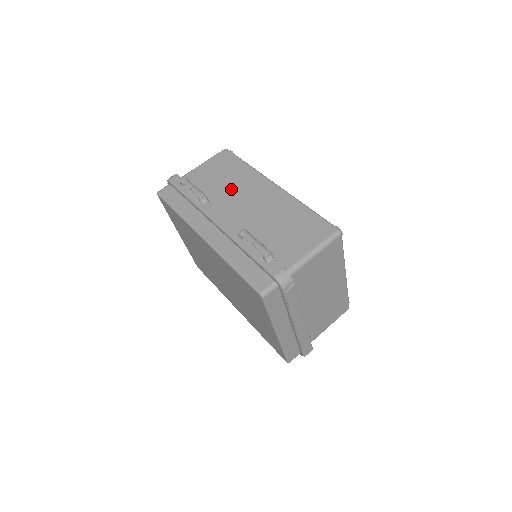
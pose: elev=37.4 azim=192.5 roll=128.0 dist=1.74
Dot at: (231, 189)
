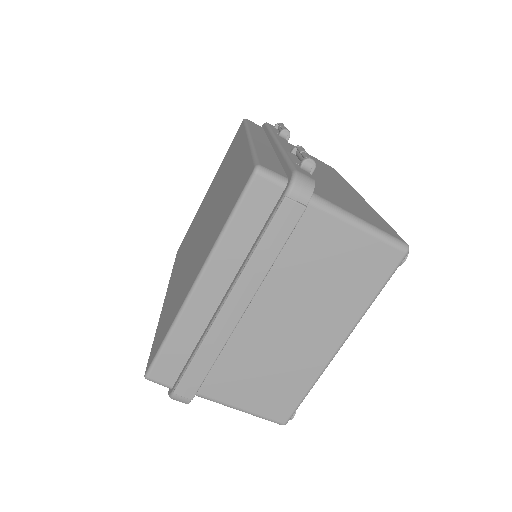
Dot at: occluded
